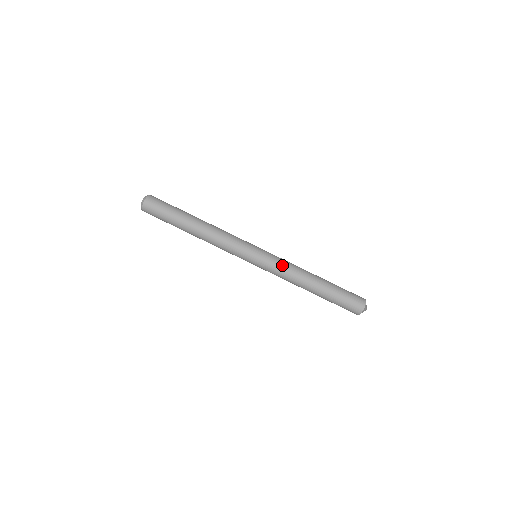
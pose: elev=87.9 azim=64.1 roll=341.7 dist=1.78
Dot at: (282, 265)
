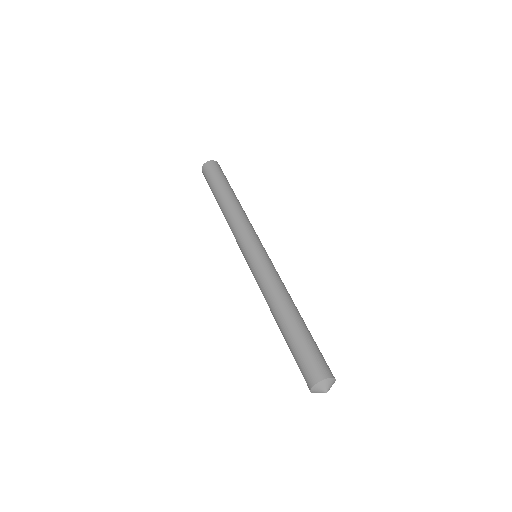
Dot at: (279, 276)
